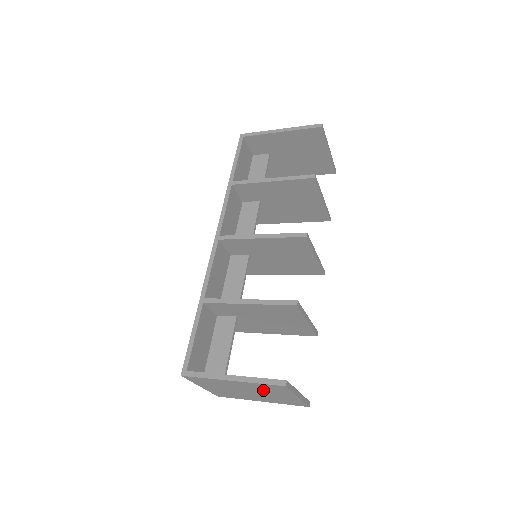
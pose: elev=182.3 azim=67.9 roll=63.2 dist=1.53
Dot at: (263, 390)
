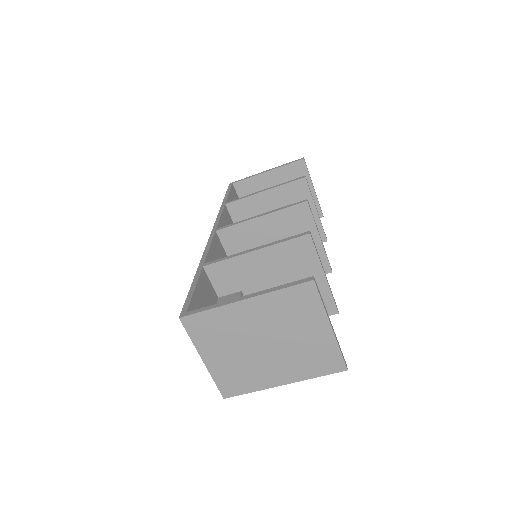
Dot at: (285, 321)
